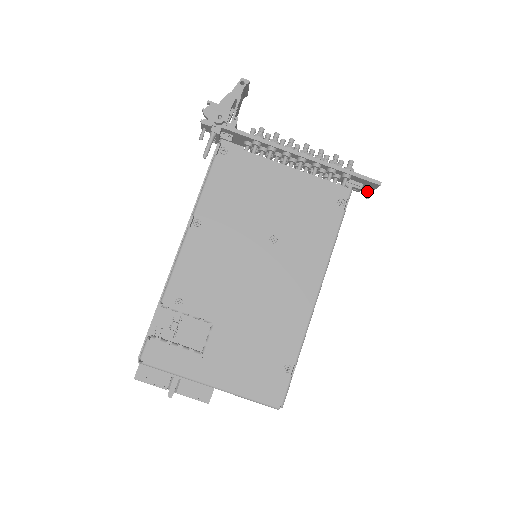
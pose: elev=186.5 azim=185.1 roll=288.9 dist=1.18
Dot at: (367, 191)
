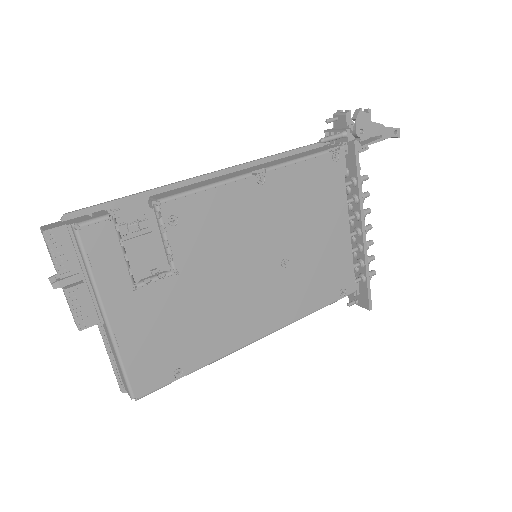
Dot at: (350, 298)
